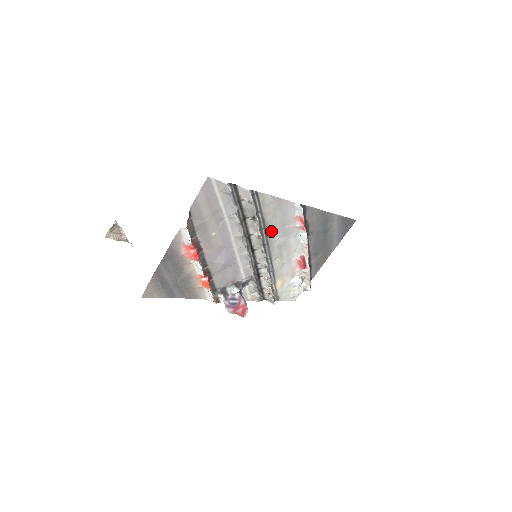
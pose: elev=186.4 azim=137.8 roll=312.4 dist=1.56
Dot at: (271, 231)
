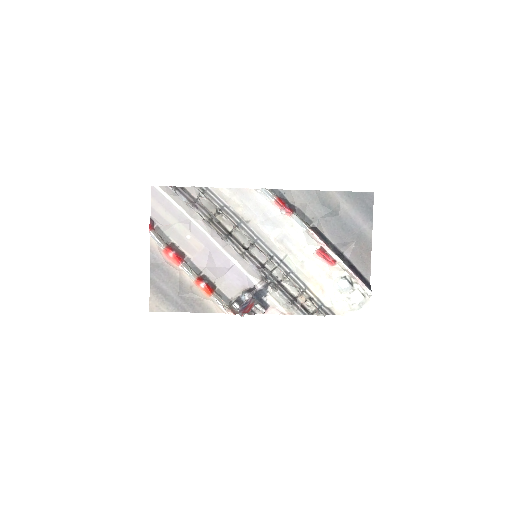
Dot at: (254, 225)
